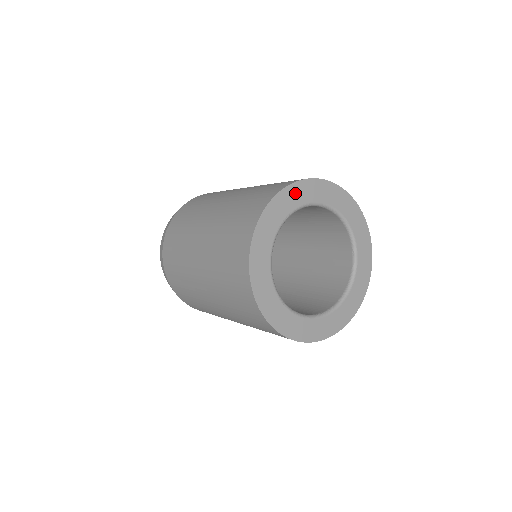
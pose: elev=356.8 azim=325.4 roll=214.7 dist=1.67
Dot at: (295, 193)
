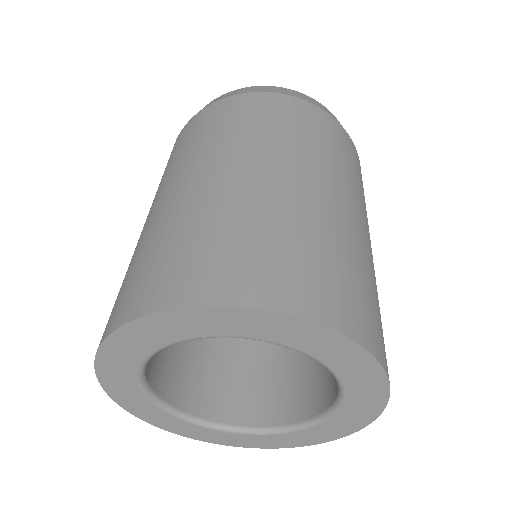
Dot at: (294, 329)
